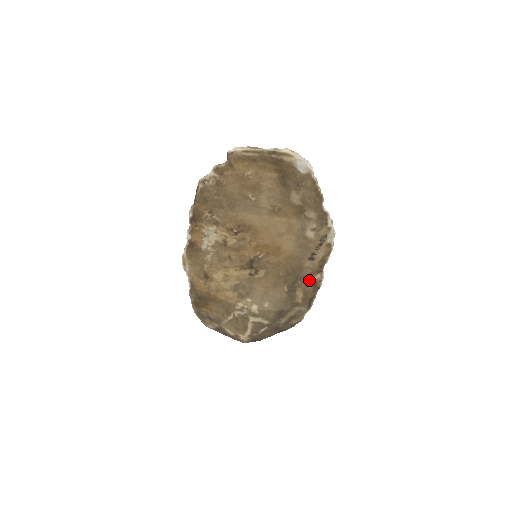
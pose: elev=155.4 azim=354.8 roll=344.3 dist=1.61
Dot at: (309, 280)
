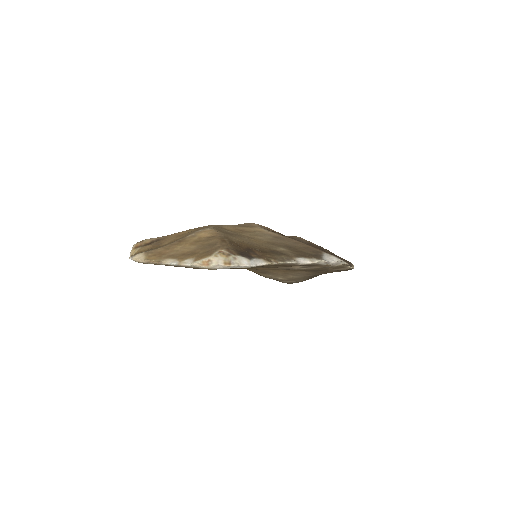
Dot at: (332, 270)
